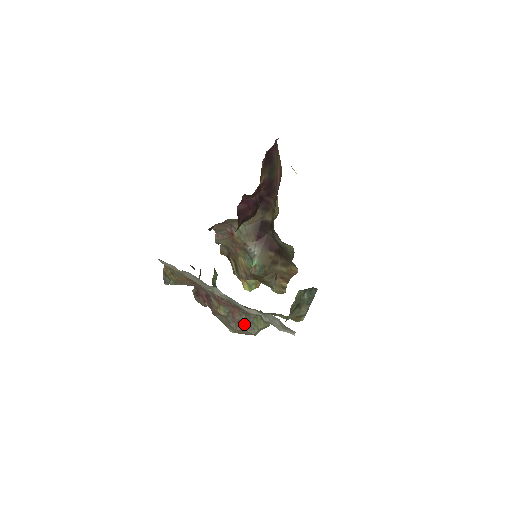
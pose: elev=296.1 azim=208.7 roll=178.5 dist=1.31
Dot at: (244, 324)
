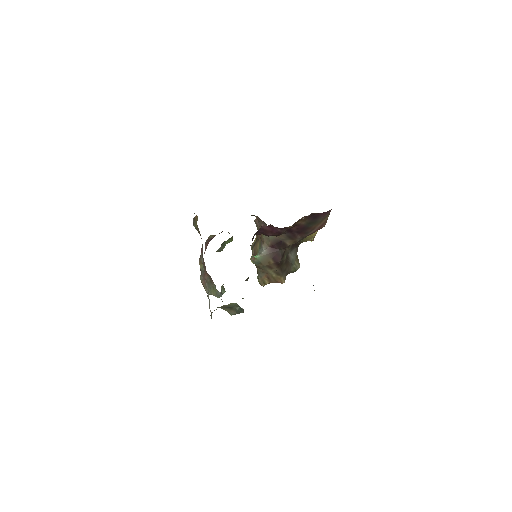
Dot at: occluded
